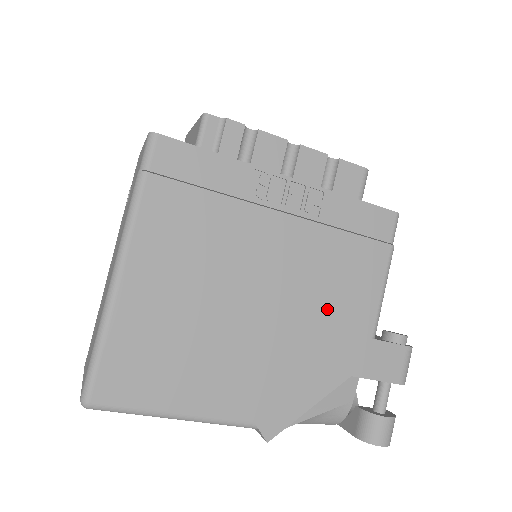
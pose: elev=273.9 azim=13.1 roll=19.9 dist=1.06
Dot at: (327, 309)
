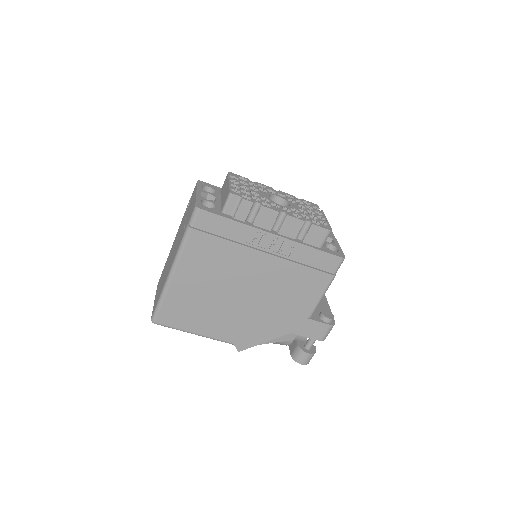
Dot at: (284, 302)
